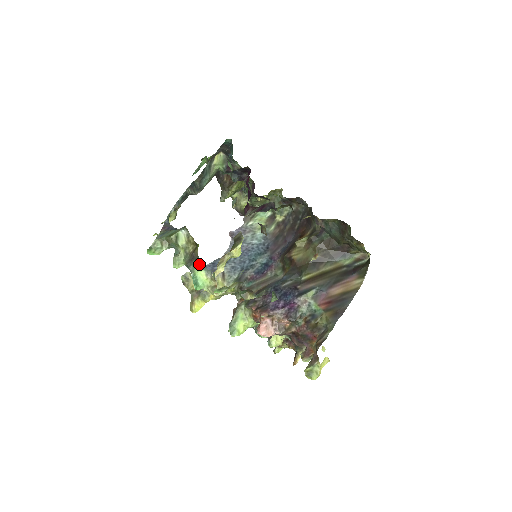
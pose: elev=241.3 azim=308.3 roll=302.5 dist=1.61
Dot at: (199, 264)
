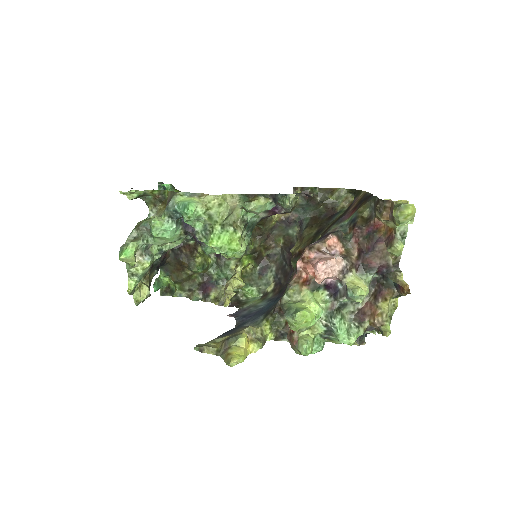
Dot at: (176, 193)
